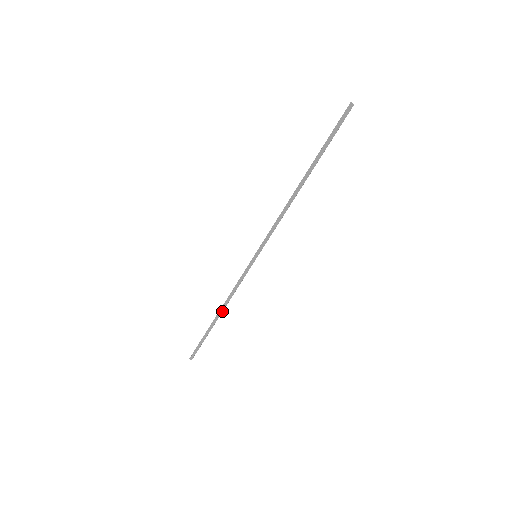
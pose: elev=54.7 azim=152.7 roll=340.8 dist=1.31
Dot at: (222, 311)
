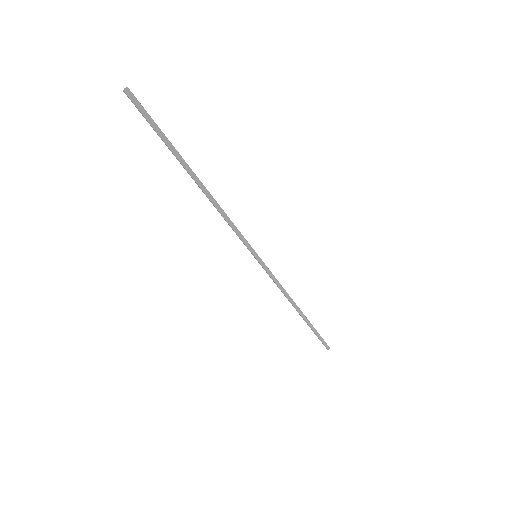
Dot at: (297, 306)
